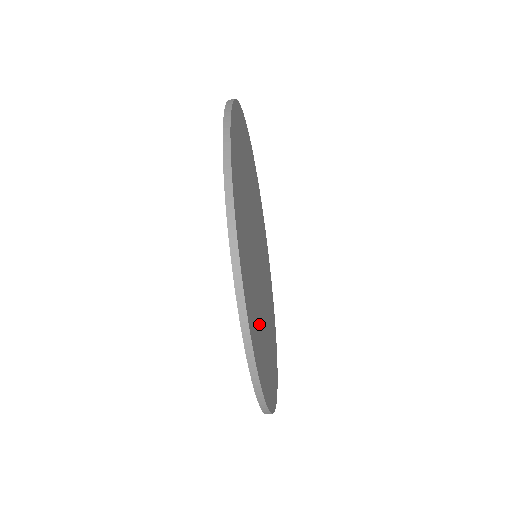
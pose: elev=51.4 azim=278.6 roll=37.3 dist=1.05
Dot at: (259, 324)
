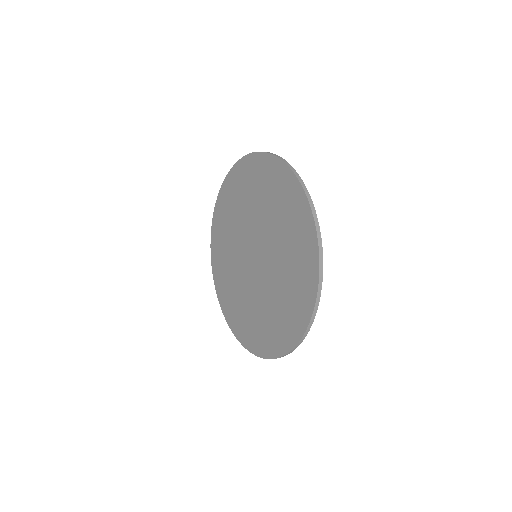
Dot at: occluded
